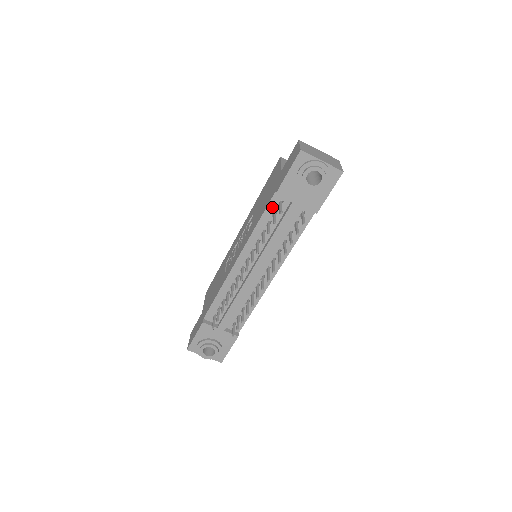
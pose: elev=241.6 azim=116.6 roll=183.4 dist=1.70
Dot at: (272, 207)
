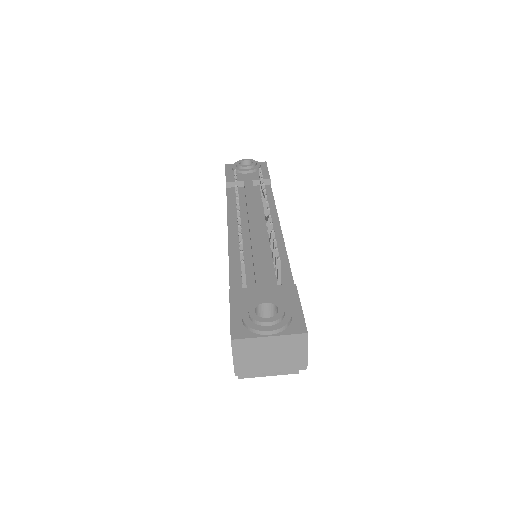
Dot at: (231, 195)
